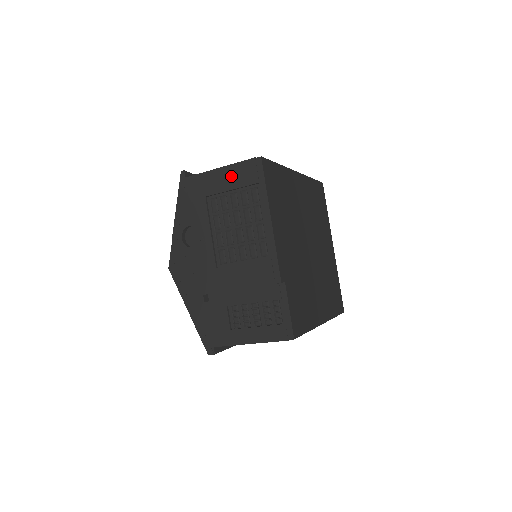
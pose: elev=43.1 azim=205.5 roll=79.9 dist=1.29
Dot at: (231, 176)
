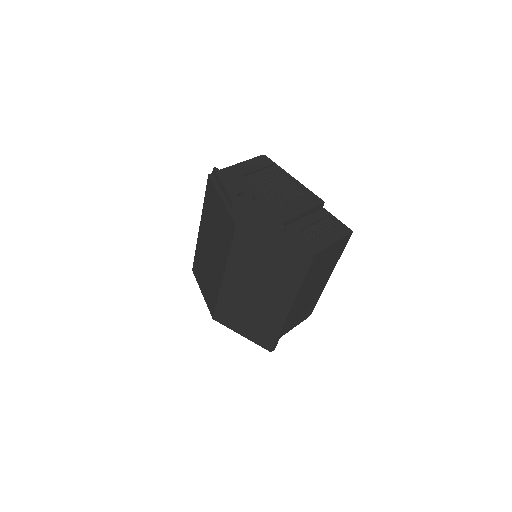
Dot at: (253, 164)
